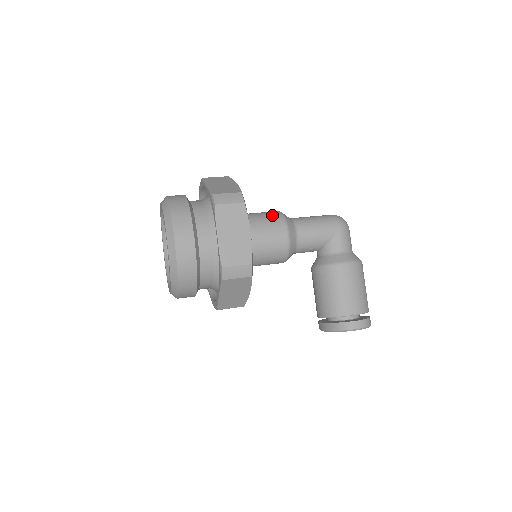
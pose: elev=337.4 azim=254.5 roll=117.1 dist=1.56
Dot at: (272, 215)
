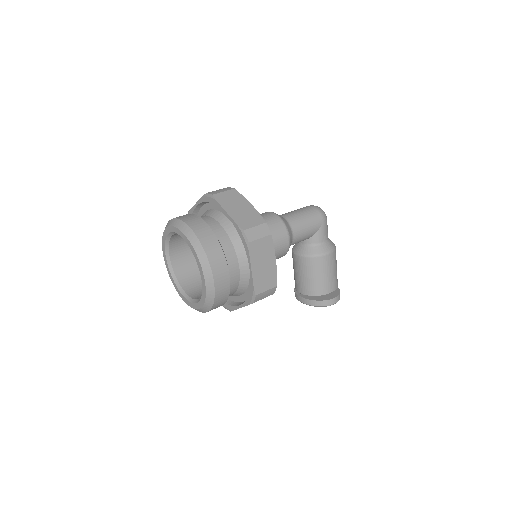
Dot at: (274, 222)
